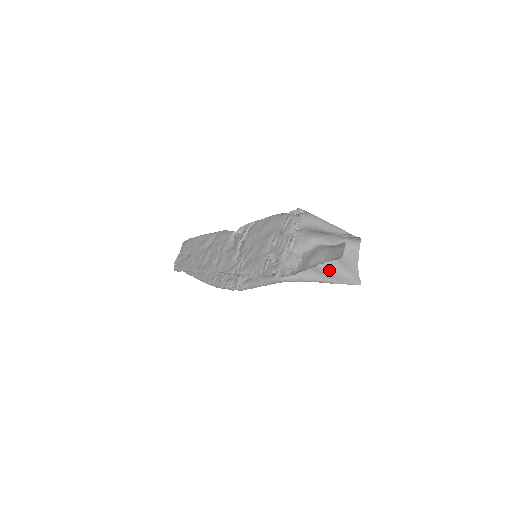
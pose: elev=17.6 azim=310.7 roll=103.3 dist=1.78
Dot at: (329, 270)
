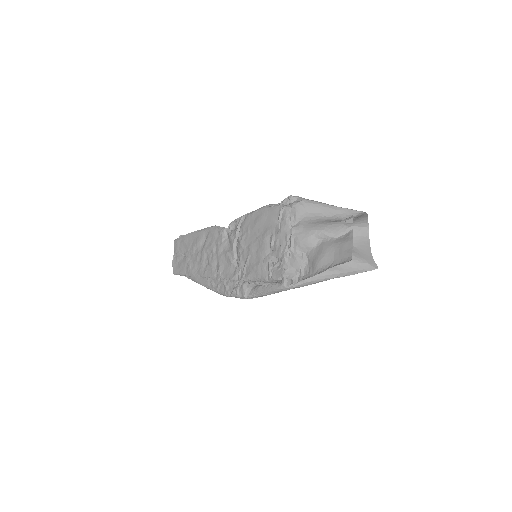
Dot at: occluded
